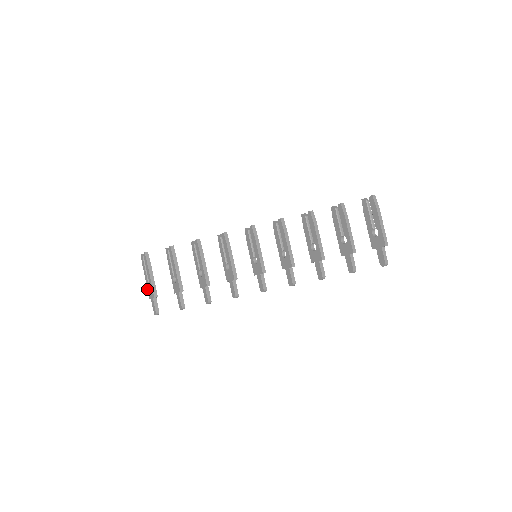
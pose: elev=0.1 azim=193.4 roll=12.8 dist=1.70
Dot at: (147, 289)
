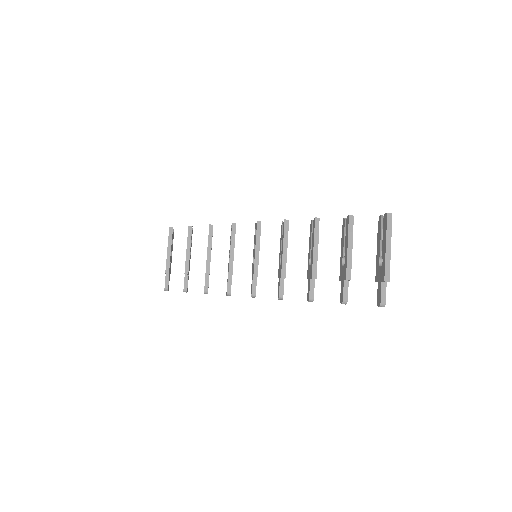
Dot at: occluded
